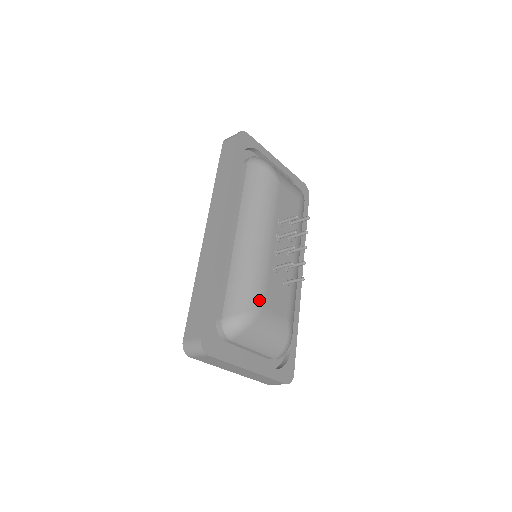
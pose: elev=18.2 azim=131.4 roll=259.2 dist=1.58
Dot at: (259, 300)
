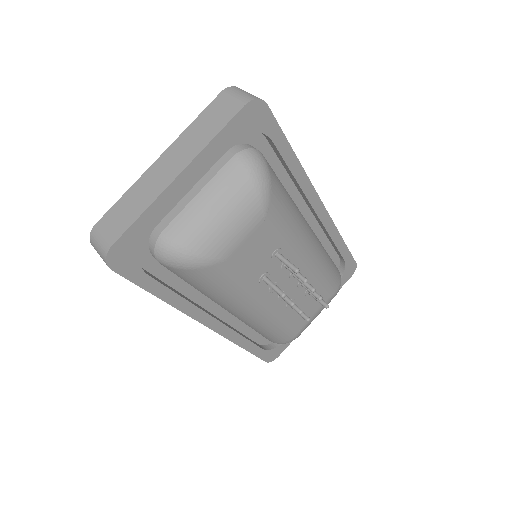
Dot at: (293, 332)
